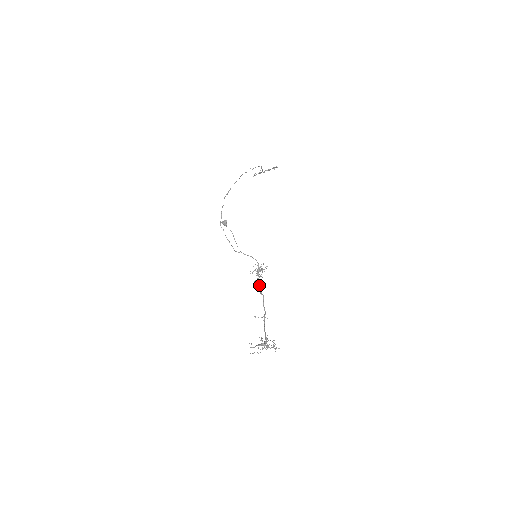
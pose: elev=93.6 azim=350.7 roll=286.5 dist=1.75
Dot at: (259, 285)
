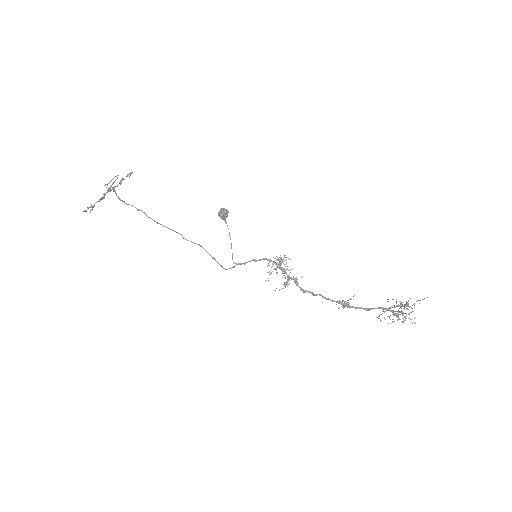
Dot at: (297, 281)
